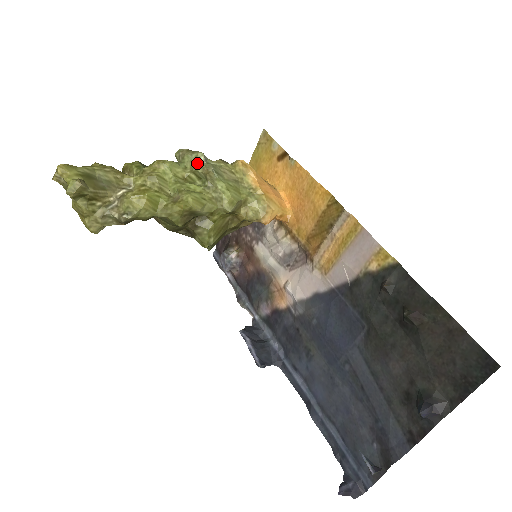
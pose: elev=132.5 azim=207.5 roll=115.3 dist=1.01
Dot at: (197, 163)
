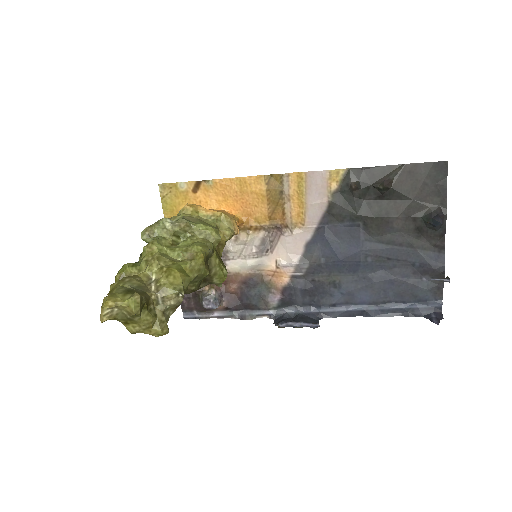
Dot at: (169, 227)
